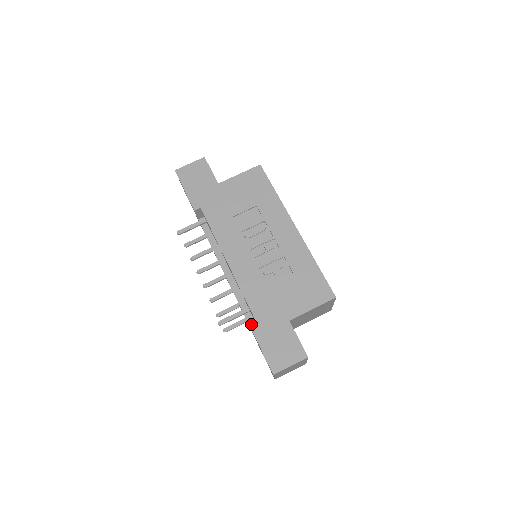
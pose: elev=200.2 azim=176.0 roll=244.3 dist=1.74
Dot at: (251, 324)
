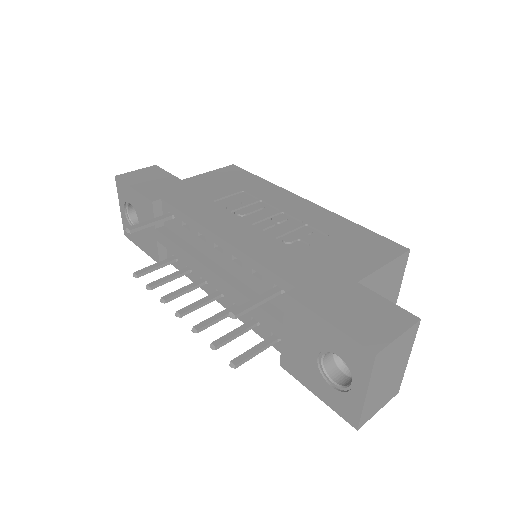
Dot at: (294, 295)
